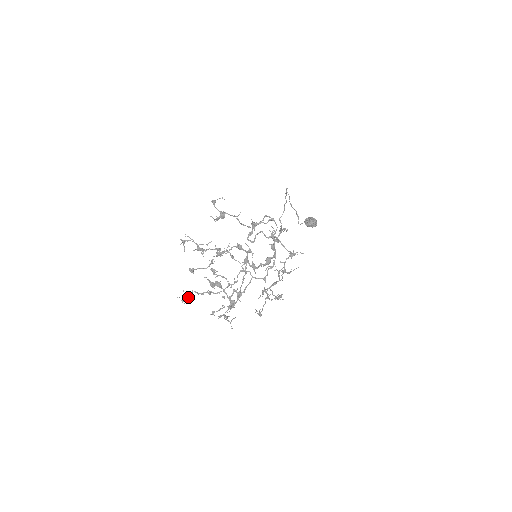
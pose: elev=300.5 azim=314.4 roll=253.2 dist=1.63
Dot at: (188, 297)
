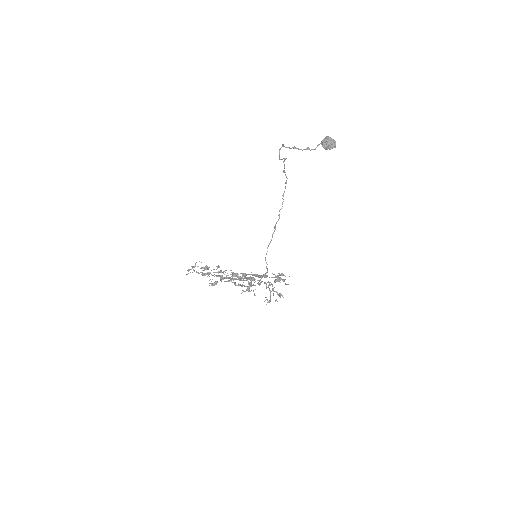
Dot at: (214, 285)
